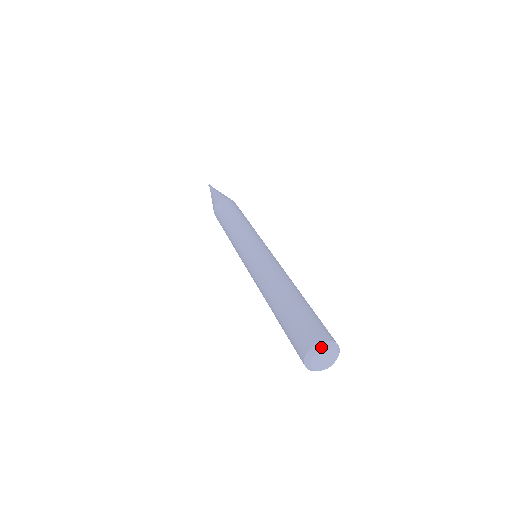
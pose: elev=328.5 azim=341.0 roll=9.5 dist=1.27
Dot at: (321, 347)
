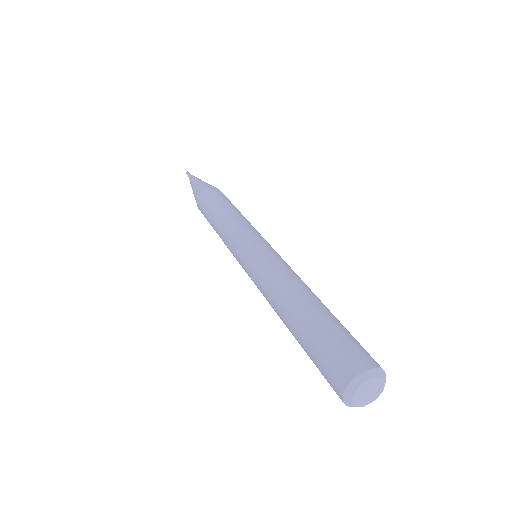
Dot at: (351, 391)
